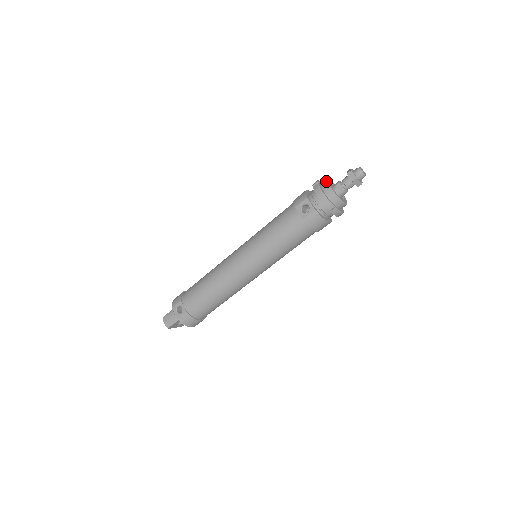
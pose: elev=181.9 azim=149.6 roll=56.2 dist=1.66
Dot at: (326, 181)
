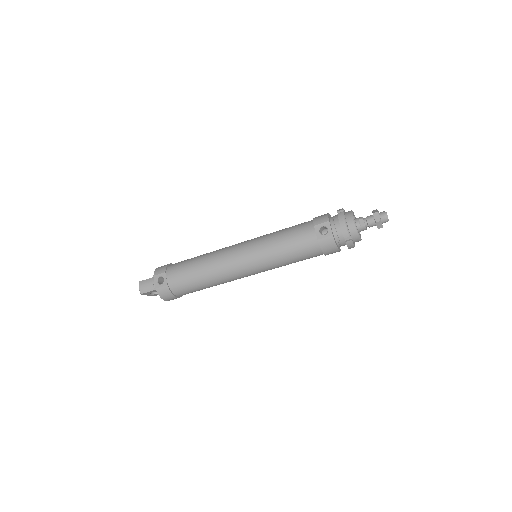
Dot at: (352, 212)
